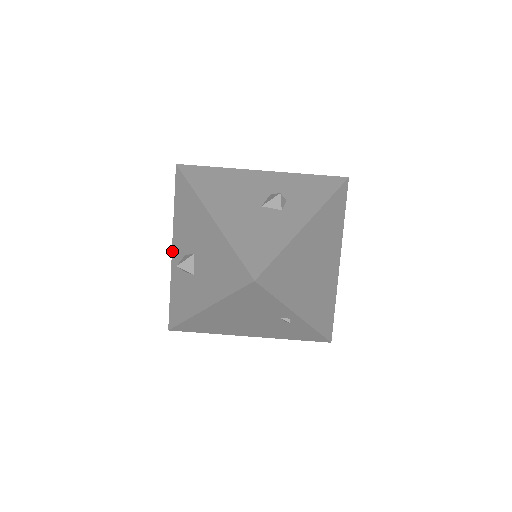
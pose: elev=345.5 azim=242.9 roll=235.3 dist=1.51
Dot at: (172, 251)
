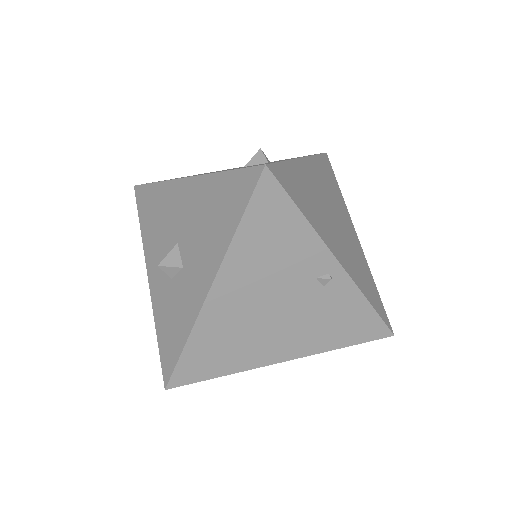
Dot at: (148, 279)
